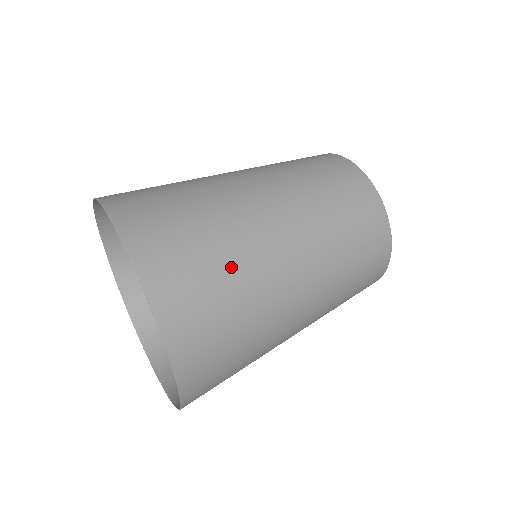
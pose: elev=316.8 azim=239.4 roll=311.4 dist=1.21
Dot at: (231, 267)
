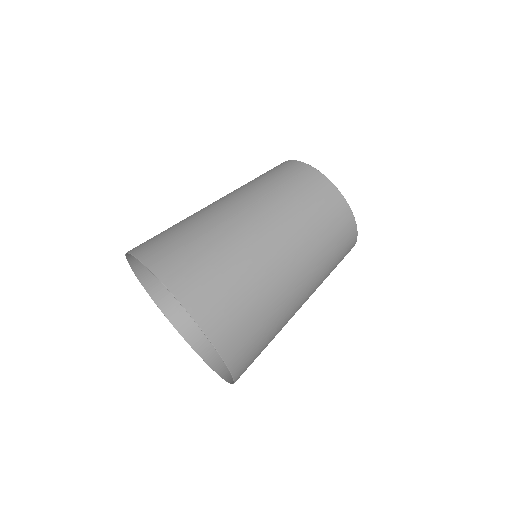
Dot at: (273, 333)
